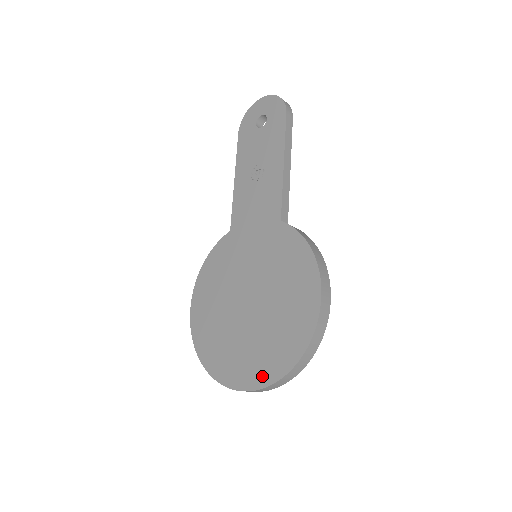
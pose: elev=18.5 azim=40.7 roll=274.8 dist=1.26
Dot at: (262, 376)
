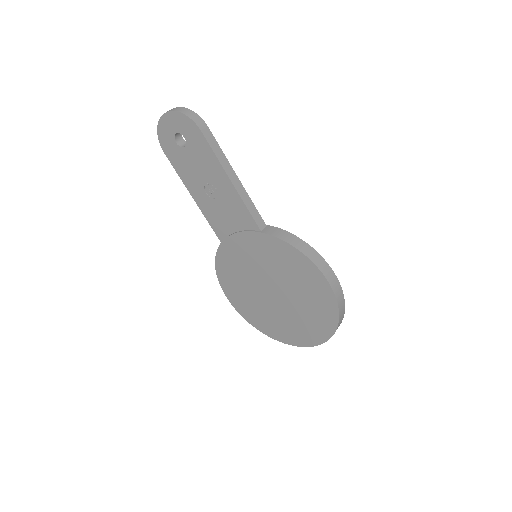
Dot at: (316, 338)
